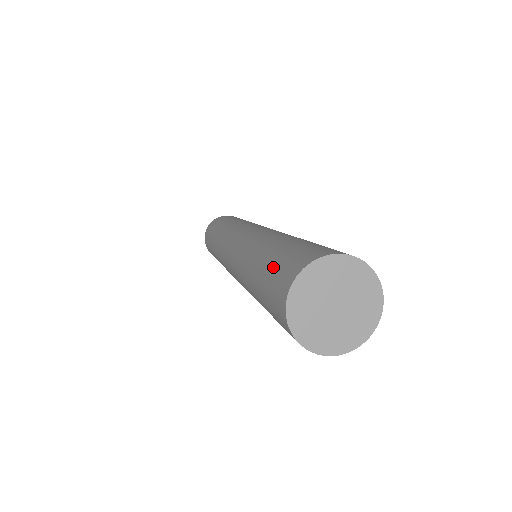
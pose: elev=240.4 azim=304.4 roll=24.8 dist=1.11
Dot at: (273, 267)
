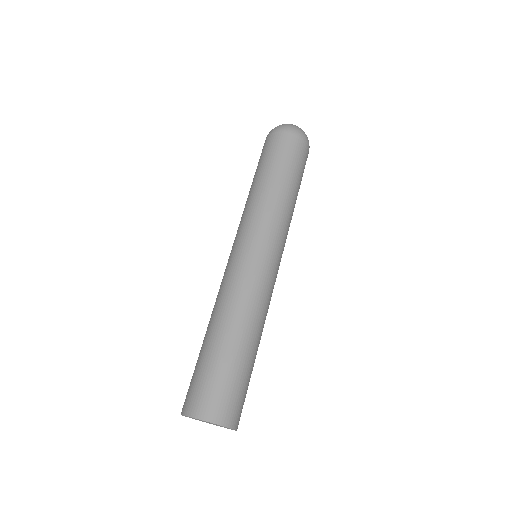
Dot at: (199, 375)
